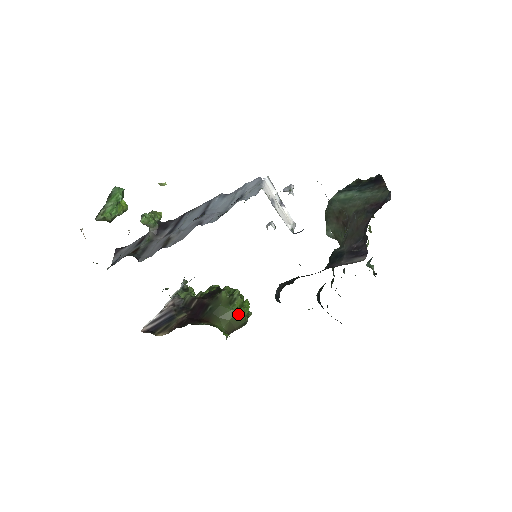
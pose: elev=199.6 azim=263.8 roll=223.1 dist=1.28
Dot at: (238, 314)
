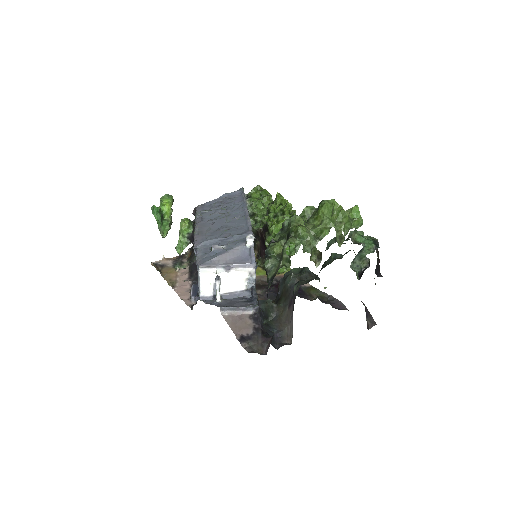
Dot at: occluded
